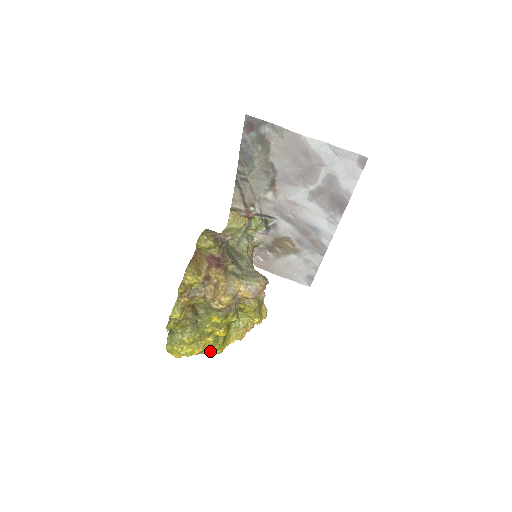
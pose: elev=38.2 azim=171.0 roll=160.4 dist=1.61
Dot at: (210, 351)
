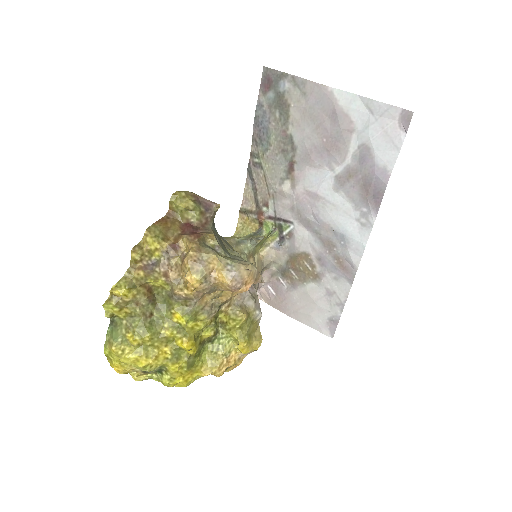
Dot at: (167, 374)
